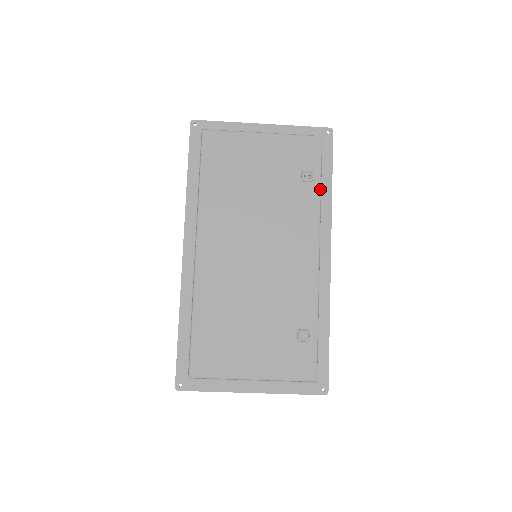
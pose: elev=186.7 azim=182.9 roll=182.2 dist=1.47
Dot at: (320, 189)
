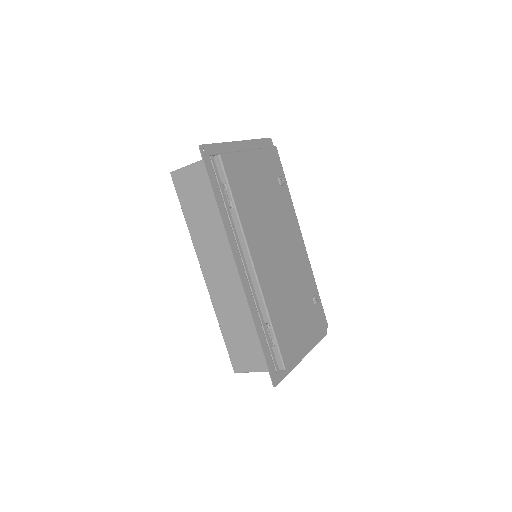
Dot at: occluded
